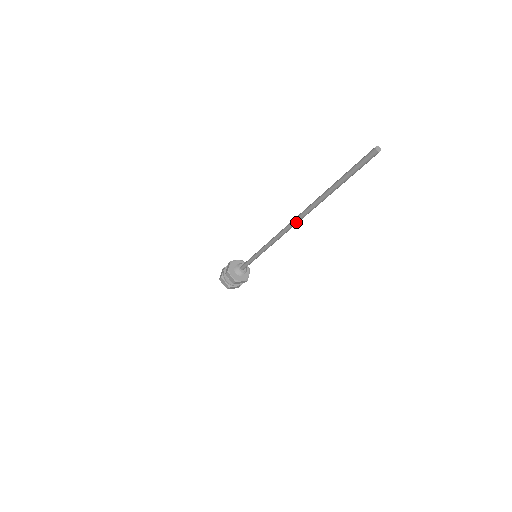
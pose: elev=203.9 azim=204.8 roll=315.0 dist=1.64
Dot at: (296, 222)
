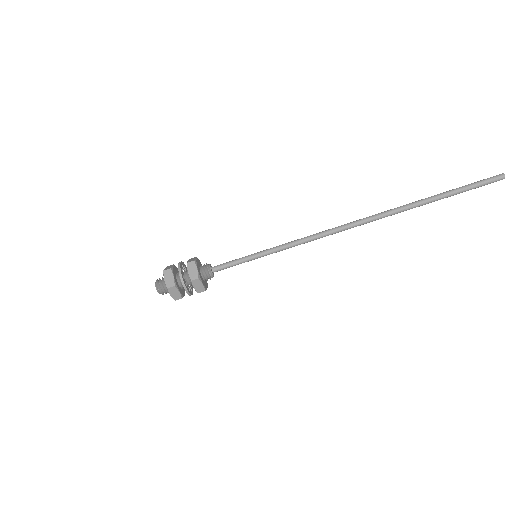
Dot at: (361, 220)
